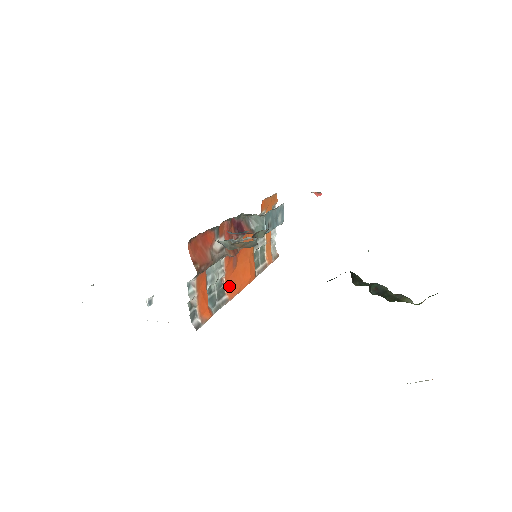
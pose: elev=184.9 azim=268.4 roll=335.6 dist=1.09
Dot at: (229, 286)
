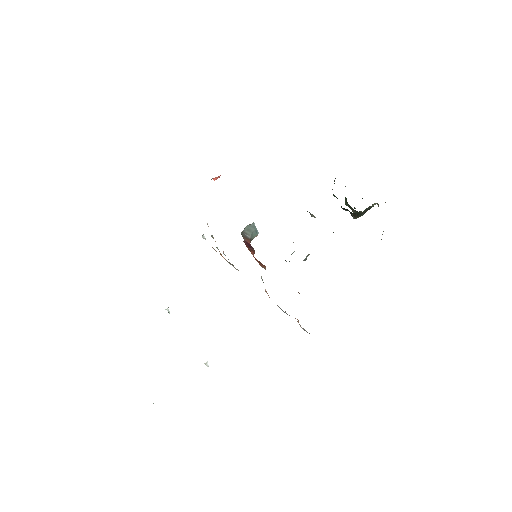
Dot at: occluded
